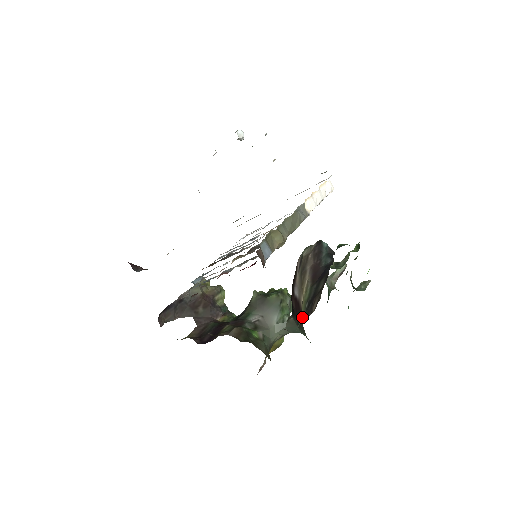
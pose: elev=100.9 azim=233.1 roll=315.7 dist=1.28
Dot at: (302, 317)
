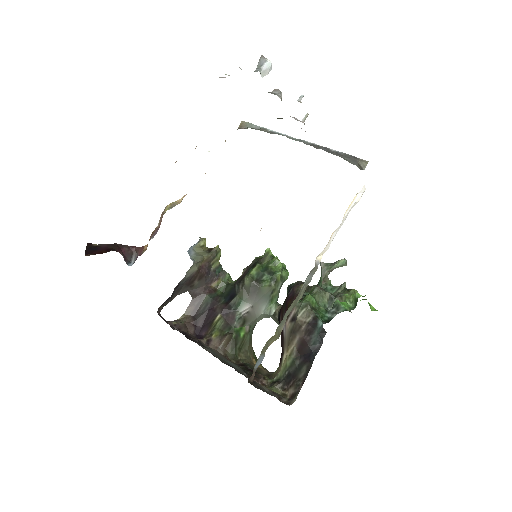
Dot at: (280, 376)
